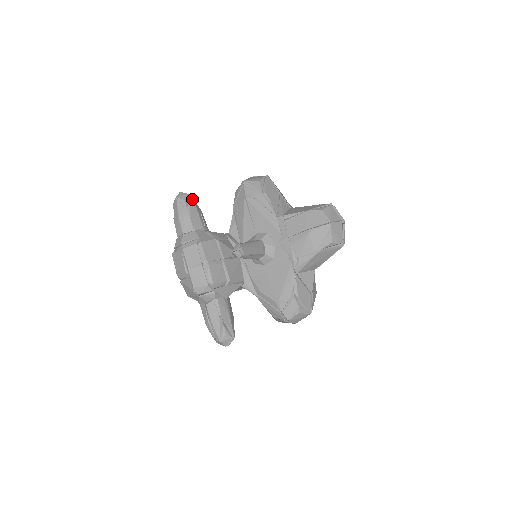
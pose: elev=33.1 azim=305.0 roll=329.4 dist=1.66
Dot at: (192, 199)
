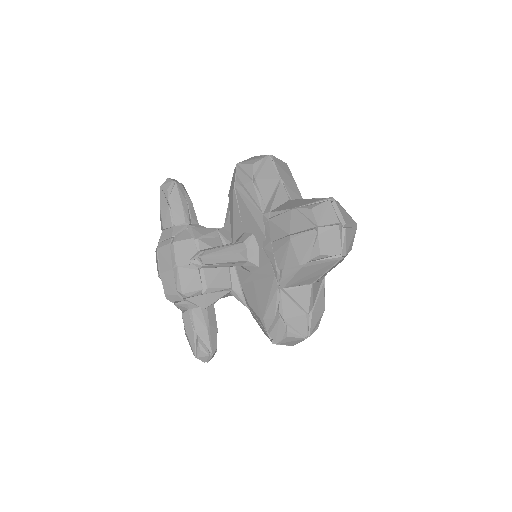
Dot at: (177, 187)
